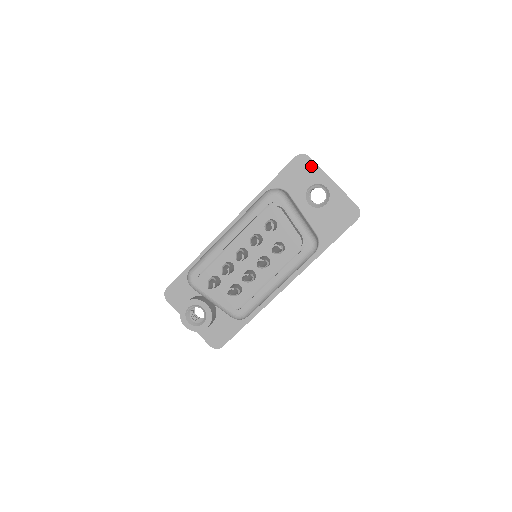
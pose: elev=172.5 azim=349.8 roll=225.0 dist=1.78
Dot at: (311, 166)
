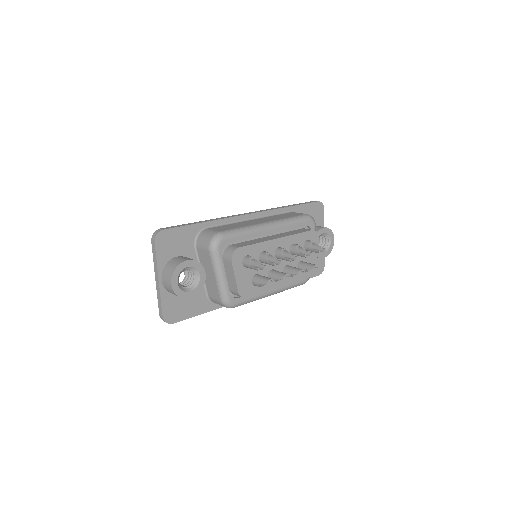
Dot at: (321, 216)
